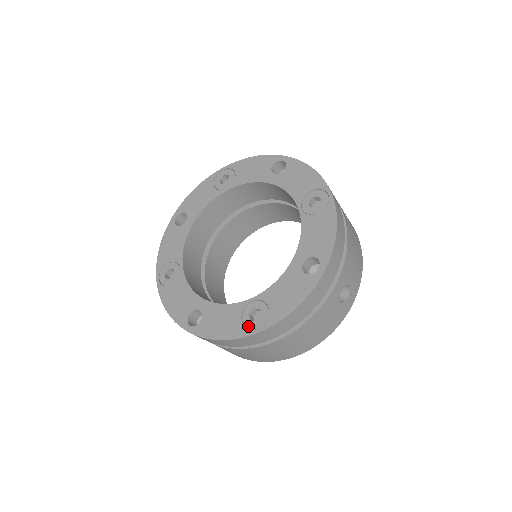
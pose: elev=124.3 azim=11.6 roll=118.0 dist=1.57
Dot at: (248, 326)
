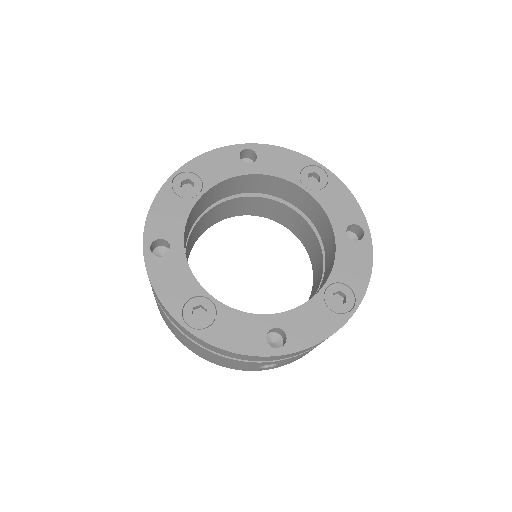
Dot at: (341, 311)
